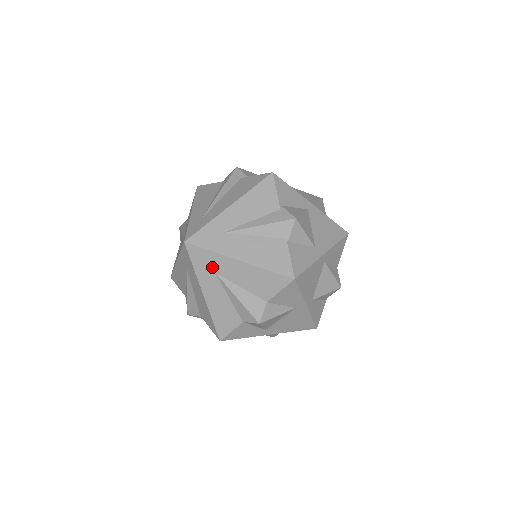
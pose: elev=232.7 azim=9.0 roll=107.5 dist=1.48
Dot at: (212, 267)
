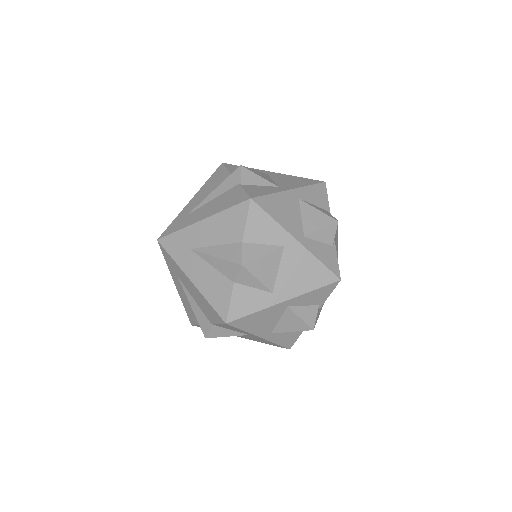
Dot at: (185, 245)
